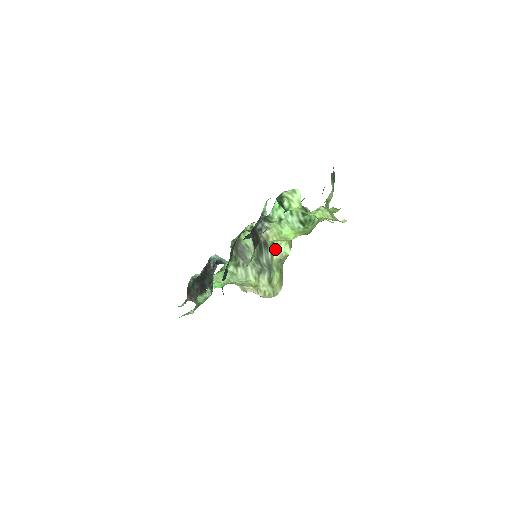
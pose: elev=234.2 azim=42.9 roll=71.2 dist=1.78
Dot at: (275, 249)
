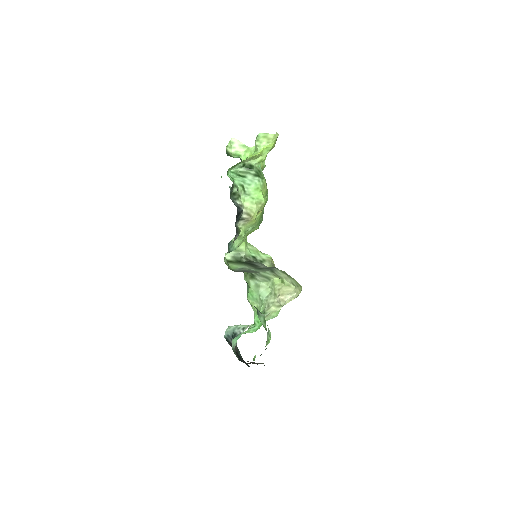
Dot at: (260, 261)
